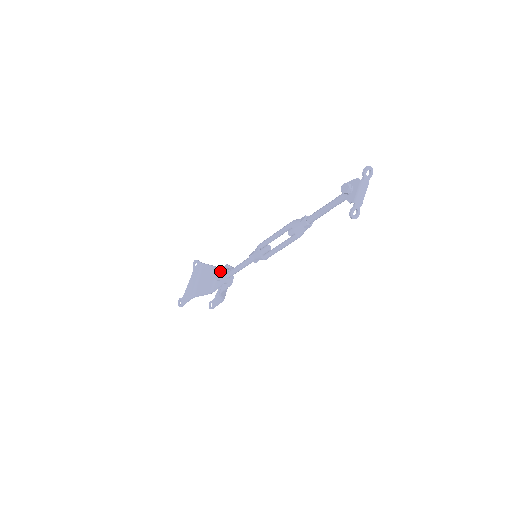
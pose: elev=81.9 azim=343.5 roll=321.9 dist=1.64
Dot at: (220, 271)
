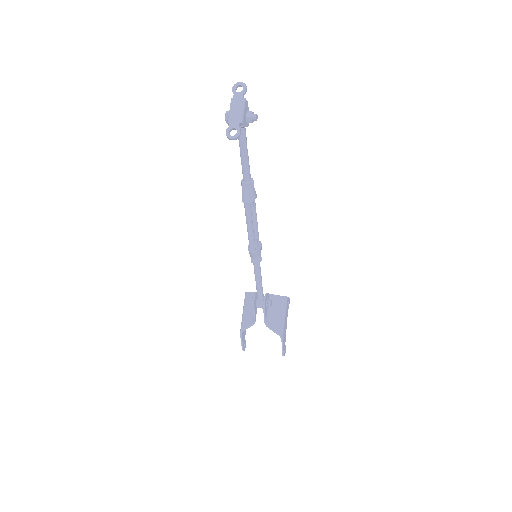
Dot at: occluded
